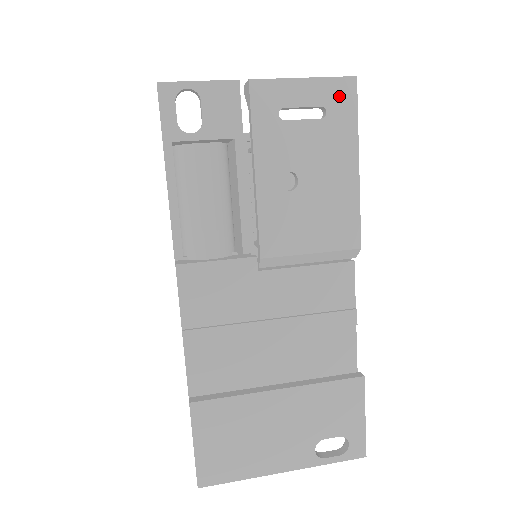
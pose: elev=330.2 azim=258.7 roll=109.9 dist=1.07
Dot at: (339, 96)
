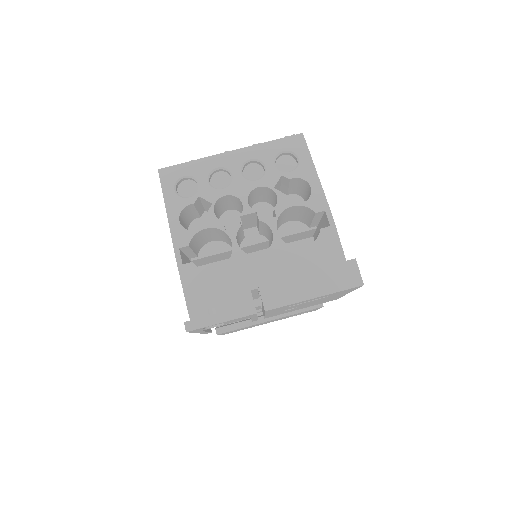
Dot at: (343, 291)
